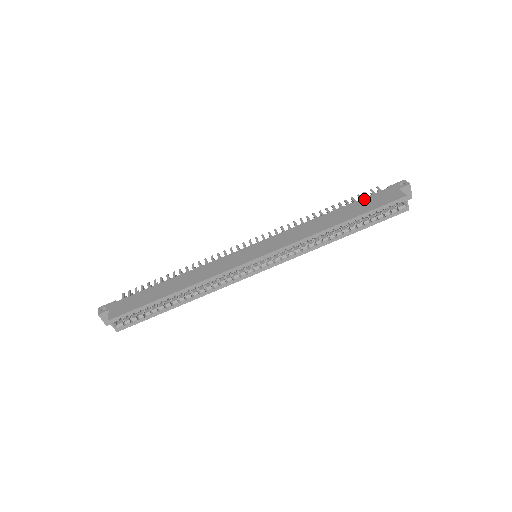
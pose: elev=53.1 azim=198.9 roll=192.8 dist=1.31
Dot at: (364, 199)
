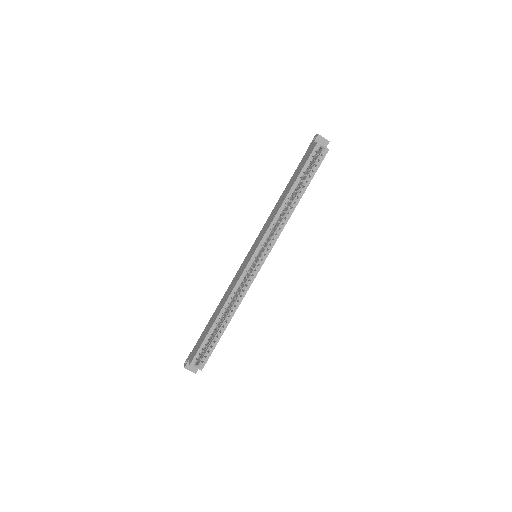
Dot at: (298, 167)
